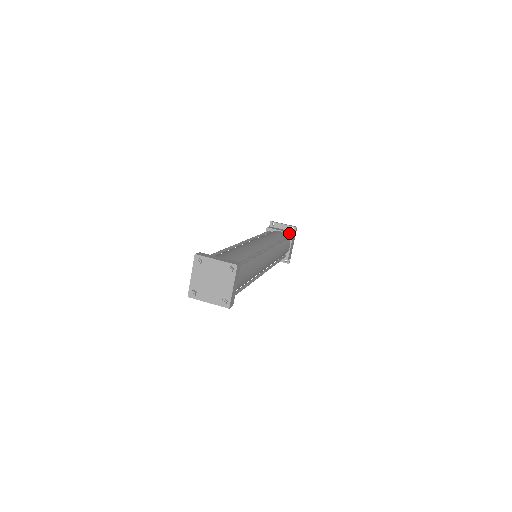
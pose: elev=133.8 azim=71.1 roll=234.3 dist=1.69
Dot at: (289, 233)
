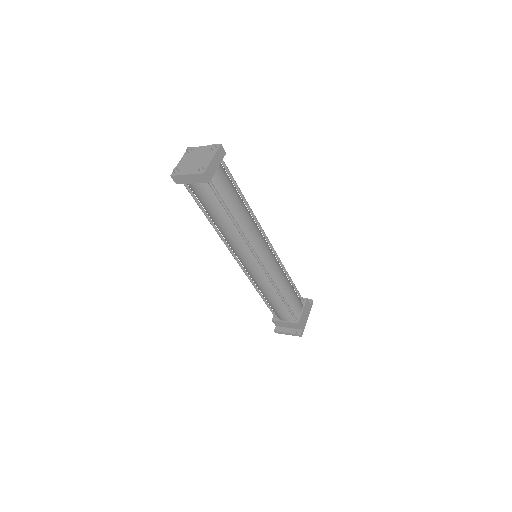
Dot at: (303, 298)
